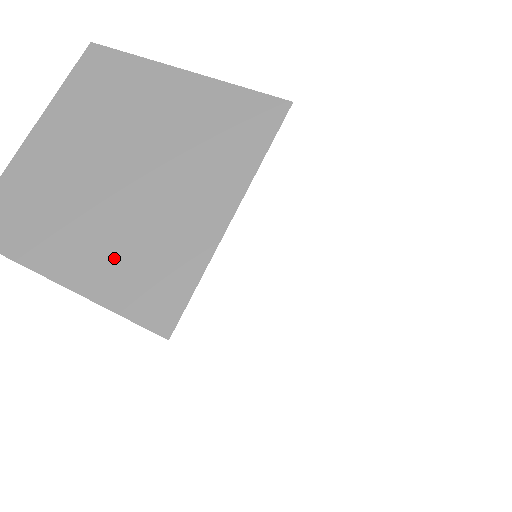
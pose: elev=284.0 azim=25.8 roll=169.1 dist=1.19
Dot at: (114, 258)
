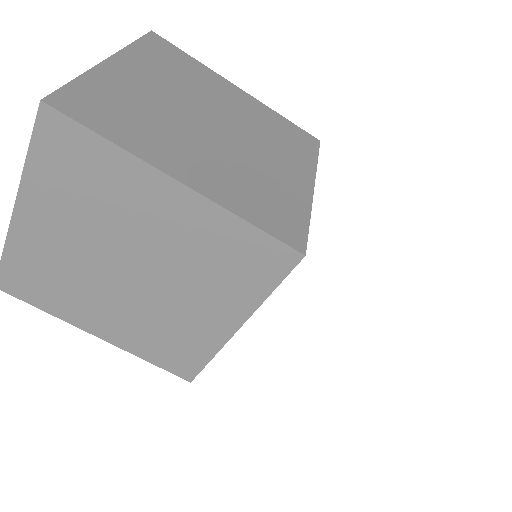
Dot at: (234, 183)
